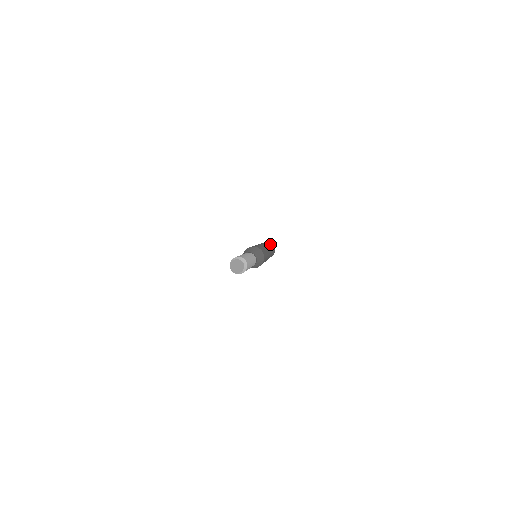
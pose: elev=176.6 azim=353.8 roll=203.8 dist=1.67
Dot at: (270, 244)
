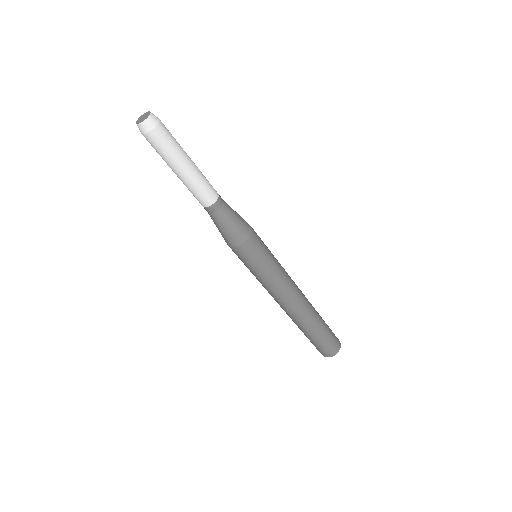
Dot at: occluded
